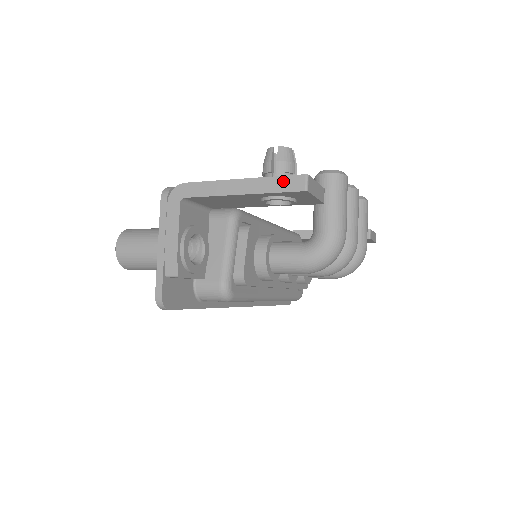
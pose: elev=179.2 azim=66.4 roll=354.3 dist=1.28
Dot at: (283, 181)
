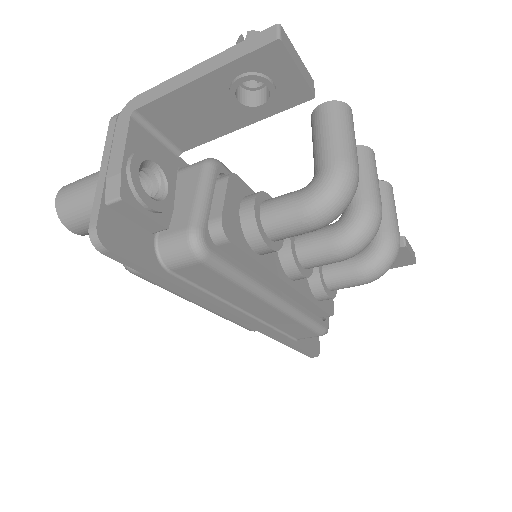
Dot at: (249, 42)
